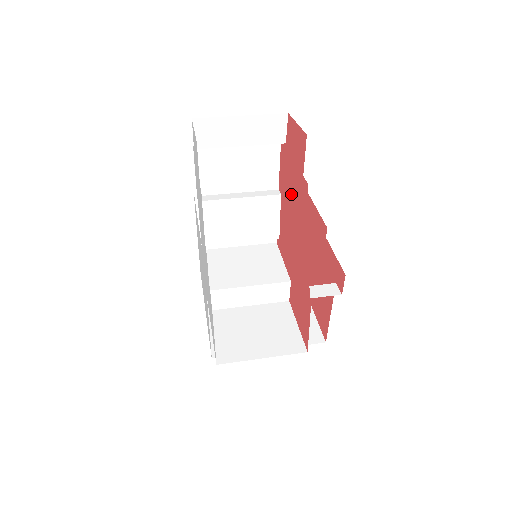
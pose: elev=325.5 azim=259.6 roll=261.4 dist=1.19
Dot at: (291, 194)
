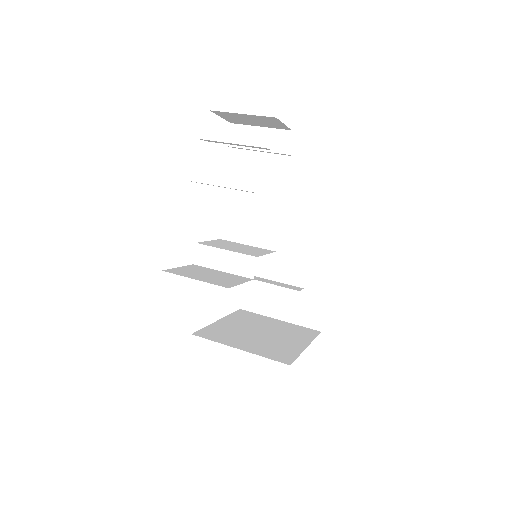
Dot at: occluded
